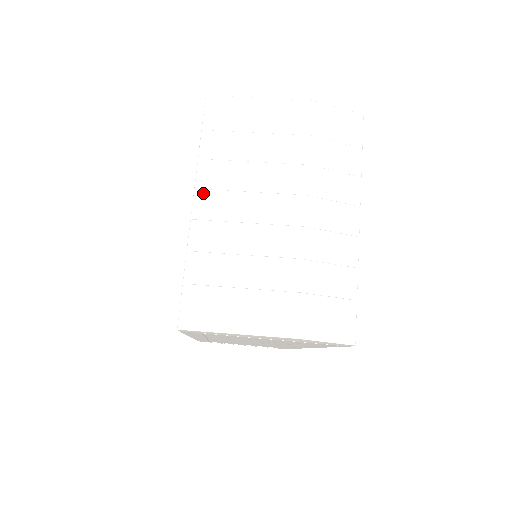
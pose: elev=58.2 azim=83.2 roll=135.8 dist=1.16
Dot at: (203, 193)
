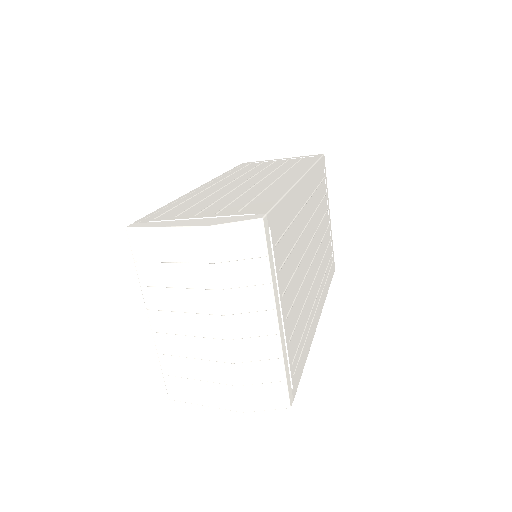
Dot at: (152, 311)
